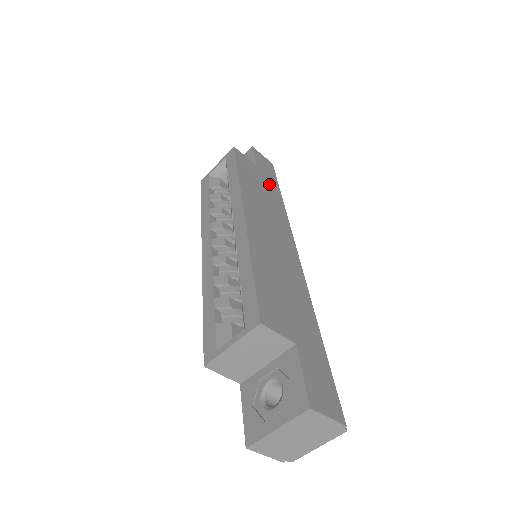
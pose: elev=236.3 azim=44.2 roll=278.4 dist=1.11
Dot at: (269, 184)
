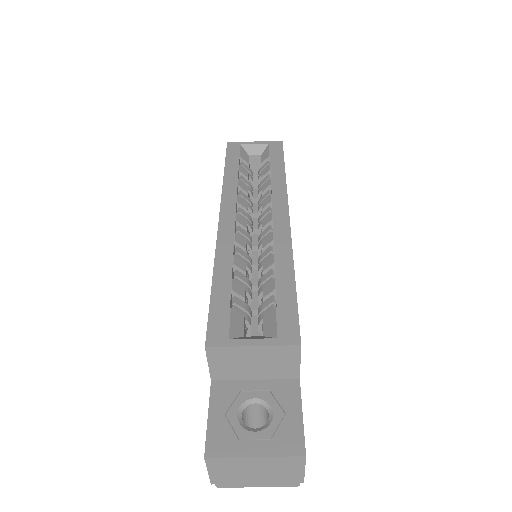
Dot at: occluded
